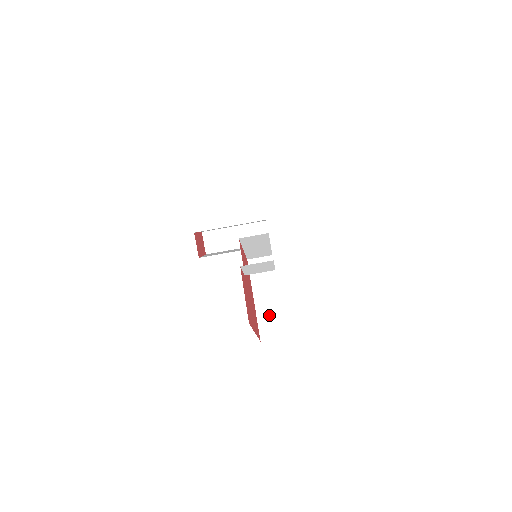
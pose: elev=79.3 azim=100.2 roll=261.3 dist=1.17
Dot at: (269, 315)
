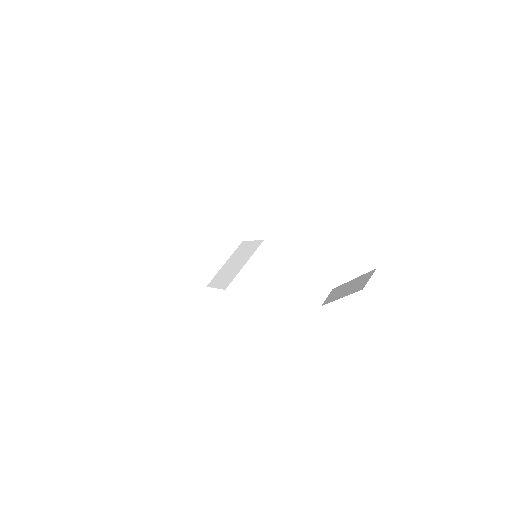
Dot at: (311, 285)
